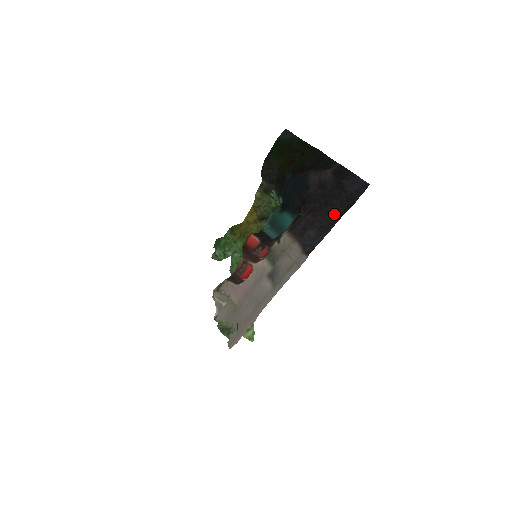
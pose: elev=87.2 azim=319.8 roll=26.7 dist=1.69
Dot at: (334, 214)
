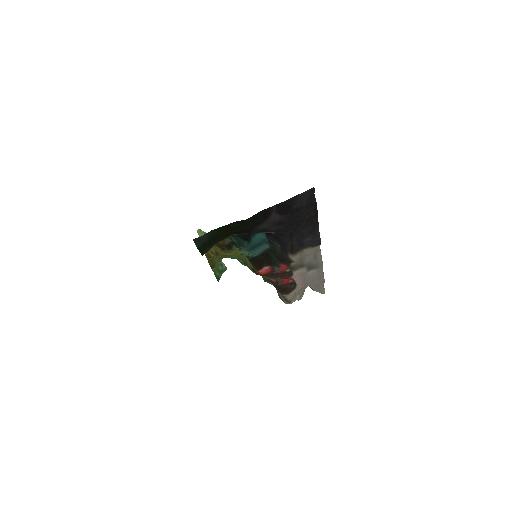
Dot at: (311, 222)
